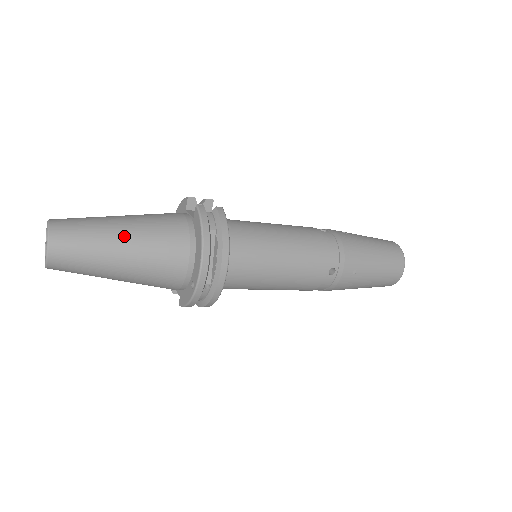
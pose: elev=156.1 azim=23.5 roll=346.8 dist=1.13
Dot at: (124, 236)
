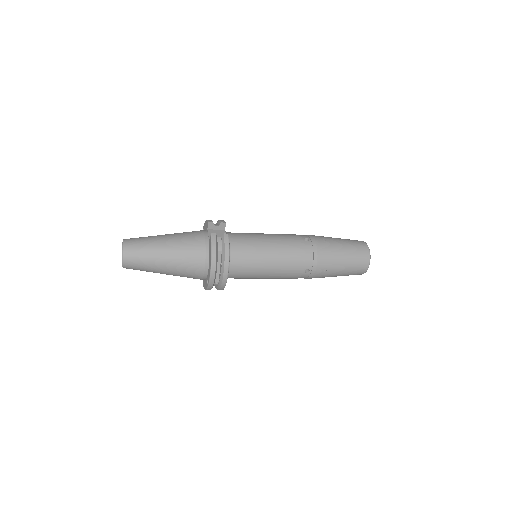
Dot at: (166, 254)
